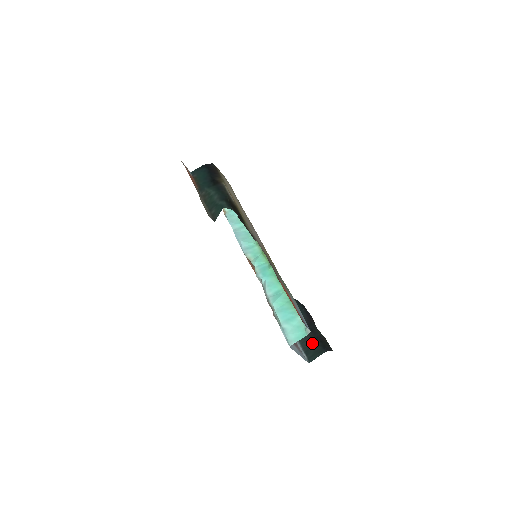
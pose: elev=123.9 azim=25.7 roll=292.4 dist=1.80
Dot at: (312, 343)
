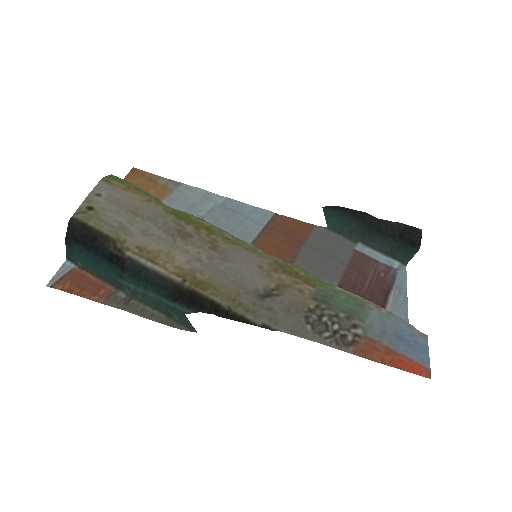
Dot at: (393, 246)
